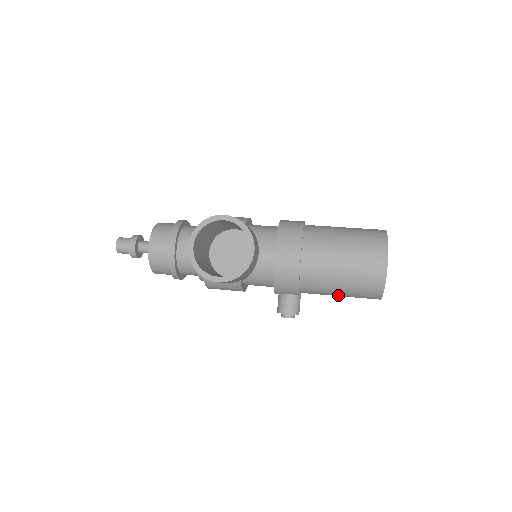
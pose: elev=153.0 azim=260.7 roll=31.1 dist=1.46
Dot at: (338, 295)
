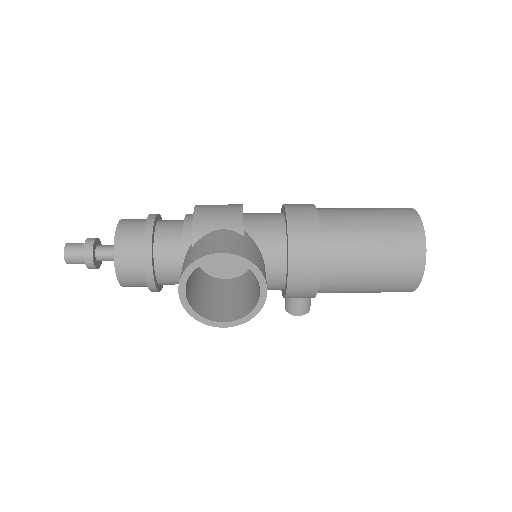
Dot at: occluded
